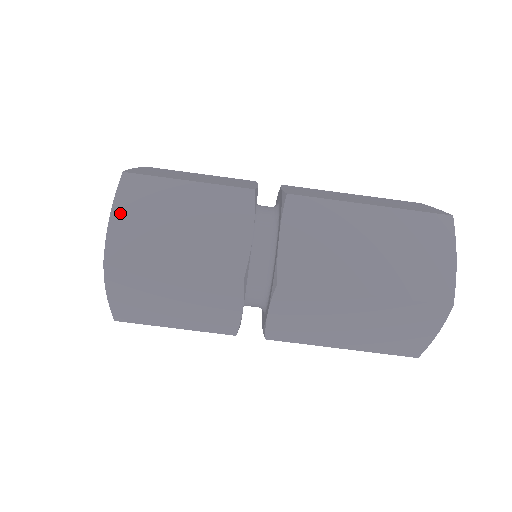
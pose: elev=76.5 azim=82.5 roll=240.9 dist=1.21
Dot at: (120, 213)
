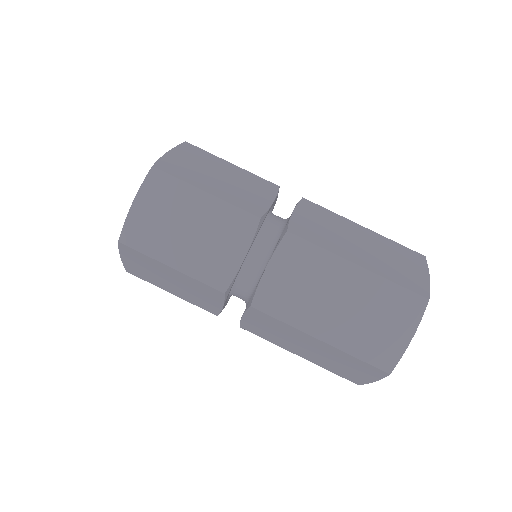
Dot at: (141, 204)
